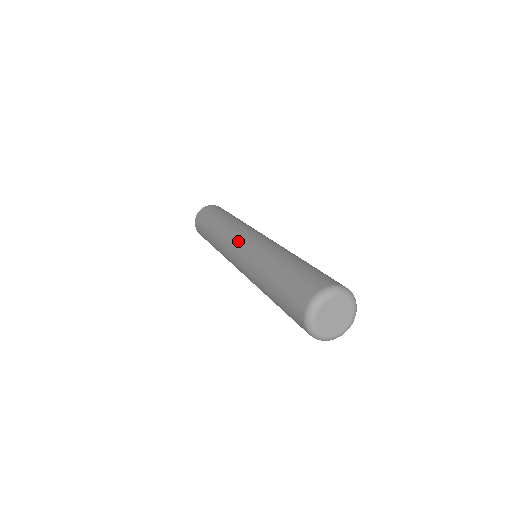
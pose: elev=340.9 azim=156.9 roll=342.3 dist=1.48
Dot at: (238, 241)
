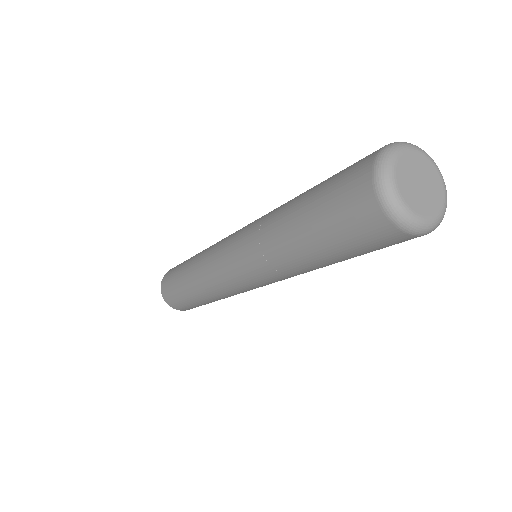
Dot at: (224, 263)
